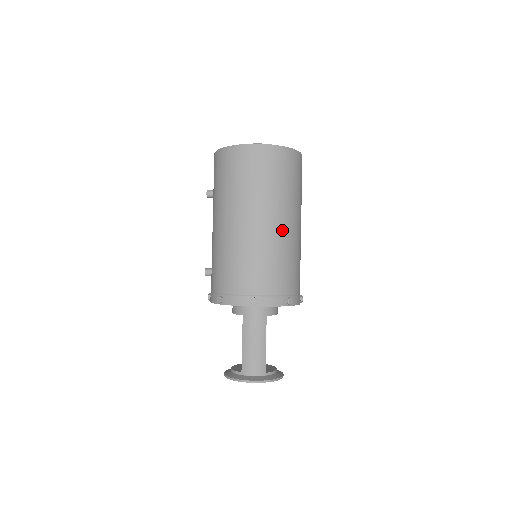
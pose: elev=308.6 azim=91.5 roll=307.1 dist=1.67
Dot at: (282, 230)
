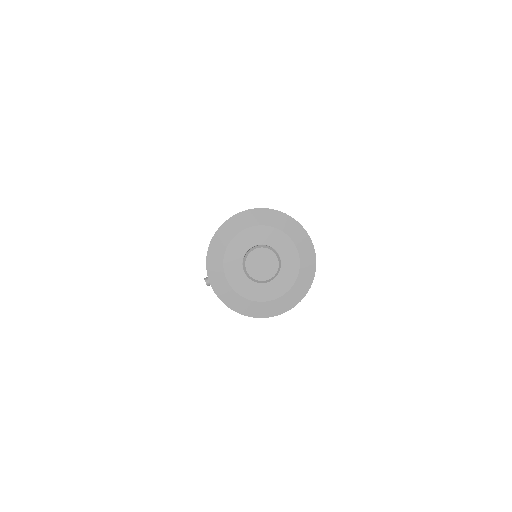
Dot at: occluded
